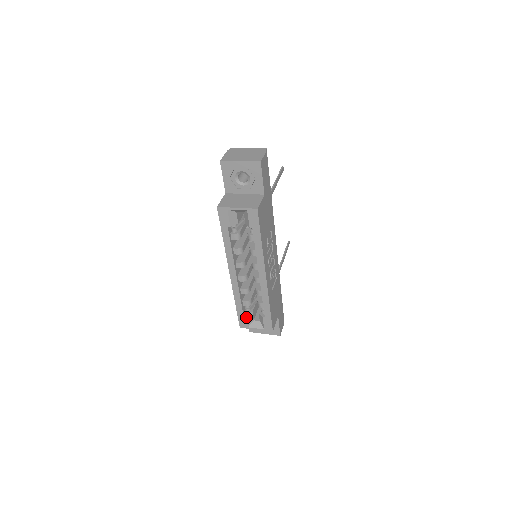
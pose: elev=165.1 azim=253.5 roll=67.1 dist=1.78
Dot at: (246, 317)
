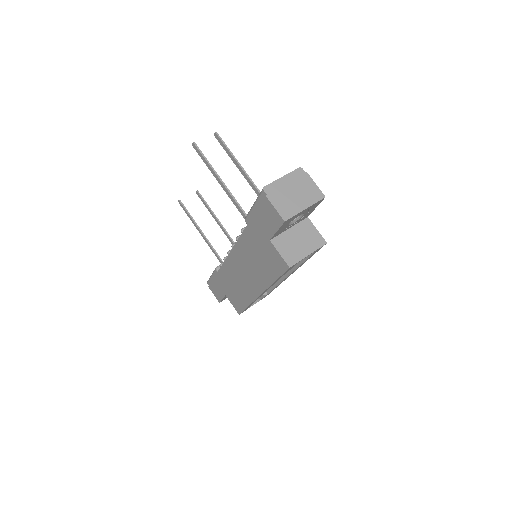
Dot at: occluded
